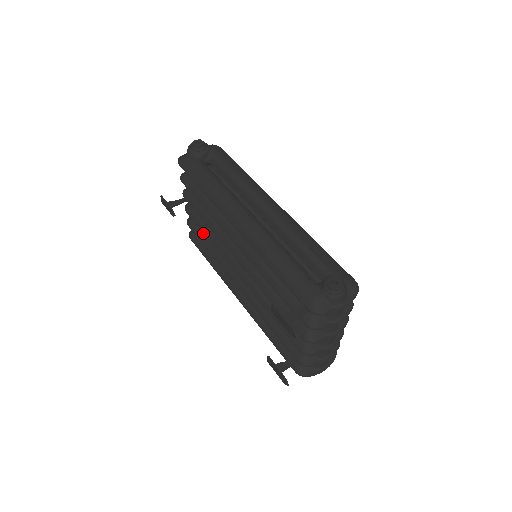
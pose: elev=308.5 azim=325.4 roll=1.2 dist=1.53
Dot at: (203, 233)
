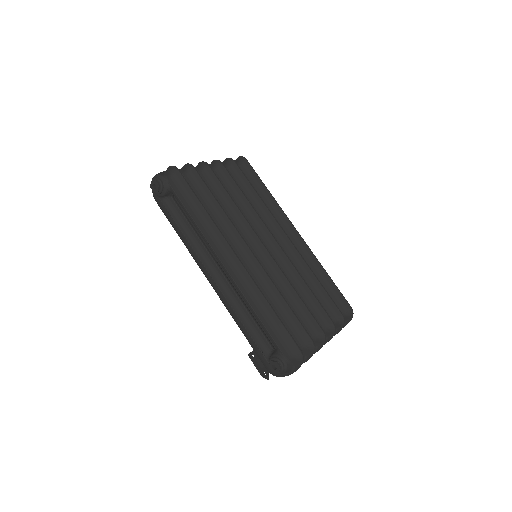
Dot at: occluded
